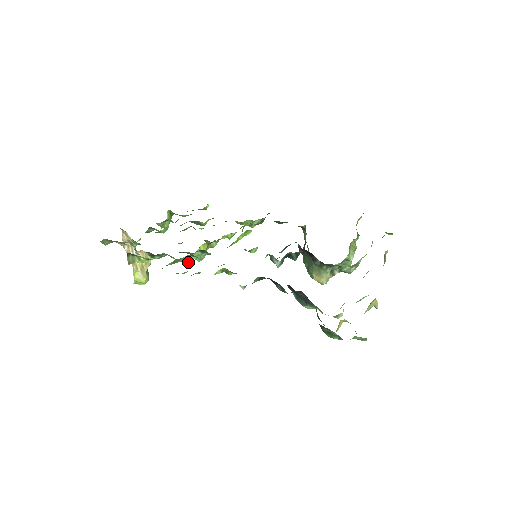
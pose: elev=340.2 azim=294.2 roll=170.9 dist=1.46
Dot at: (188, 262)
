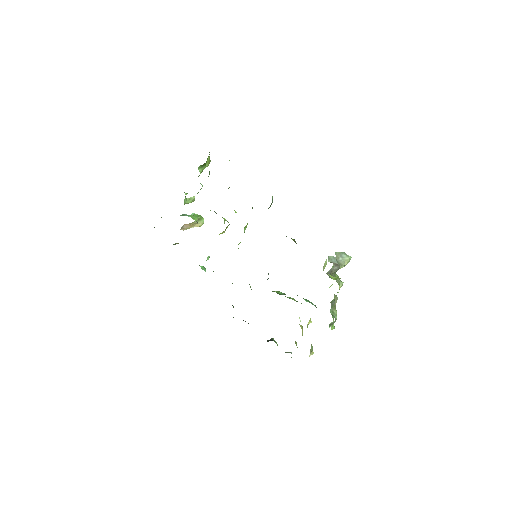
Dot at: (208, 257)
